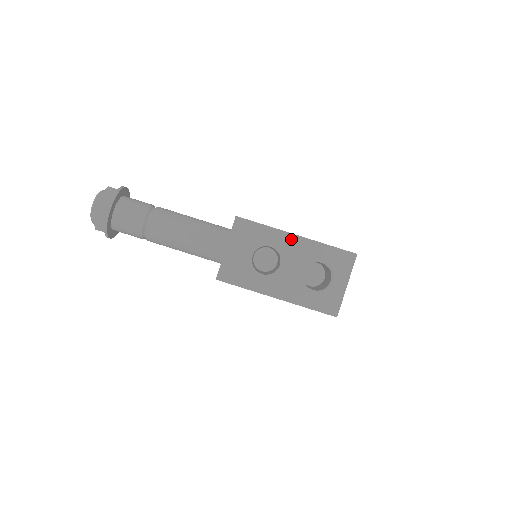
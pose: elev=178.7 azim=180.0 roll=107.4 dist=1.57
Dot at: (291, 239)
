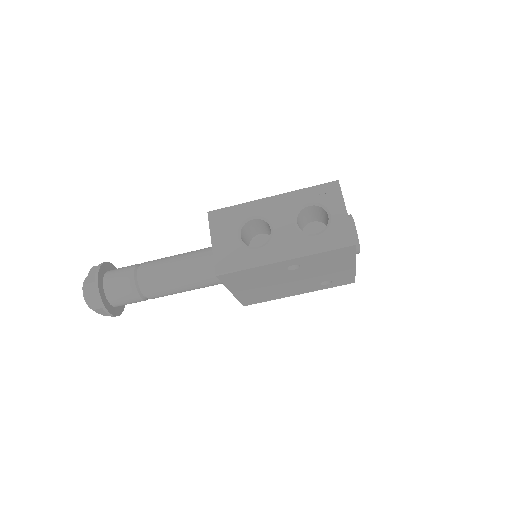
Dot at: (268, 202)
